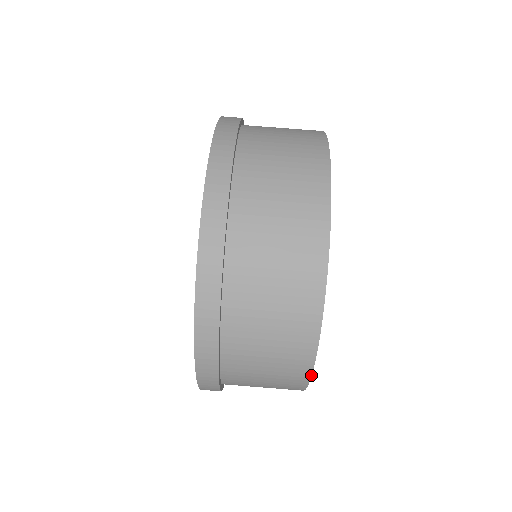
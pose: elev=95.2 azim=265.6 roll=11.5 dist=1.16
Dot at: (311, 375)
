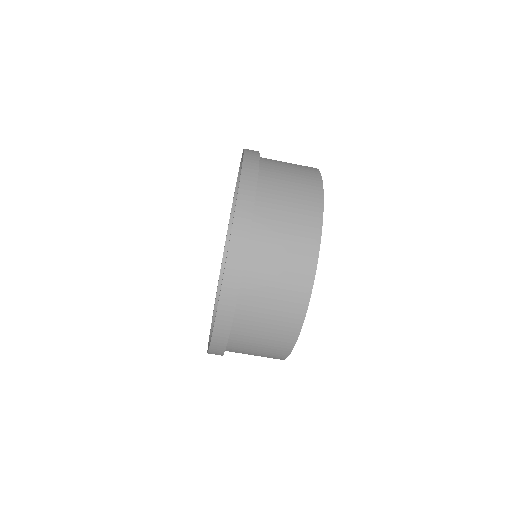
Dot at: occluded
